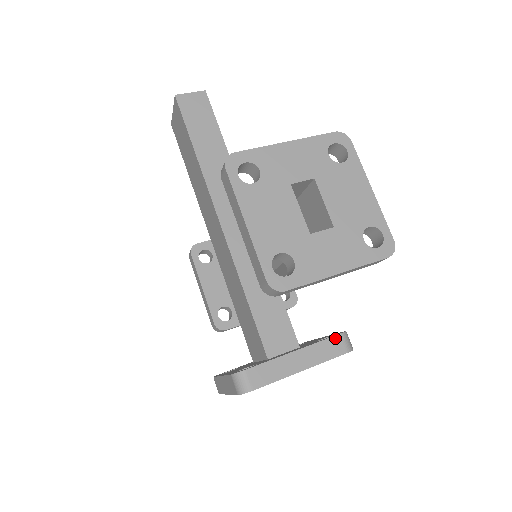
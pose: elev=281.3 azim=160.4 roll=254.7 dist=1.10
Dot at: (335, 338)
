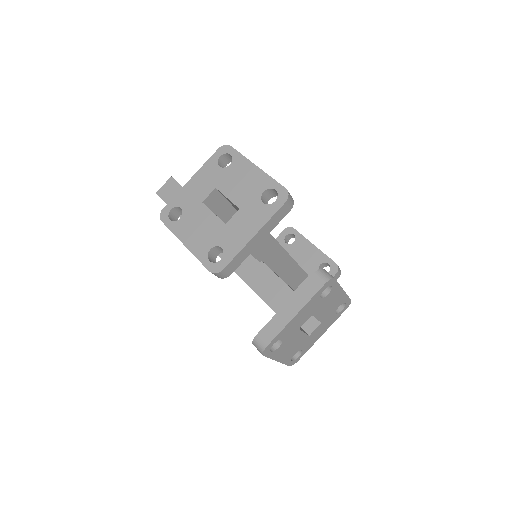
Dot at: (311, 278)
